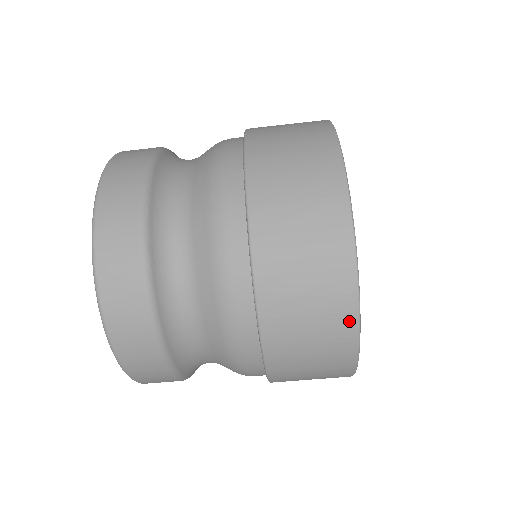
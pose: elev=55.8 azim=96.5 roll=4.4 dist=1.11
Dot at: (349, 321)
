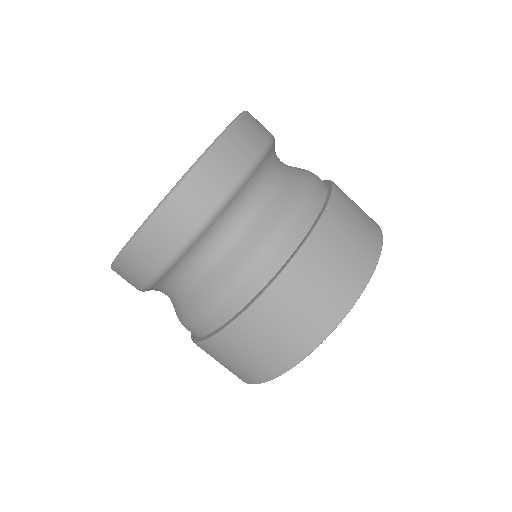
Dot at: (254, 380)
